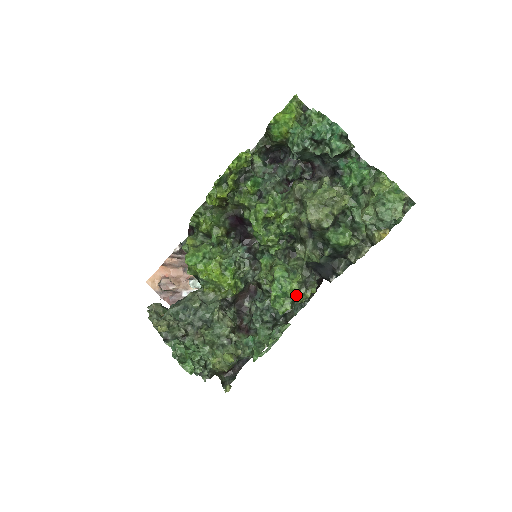
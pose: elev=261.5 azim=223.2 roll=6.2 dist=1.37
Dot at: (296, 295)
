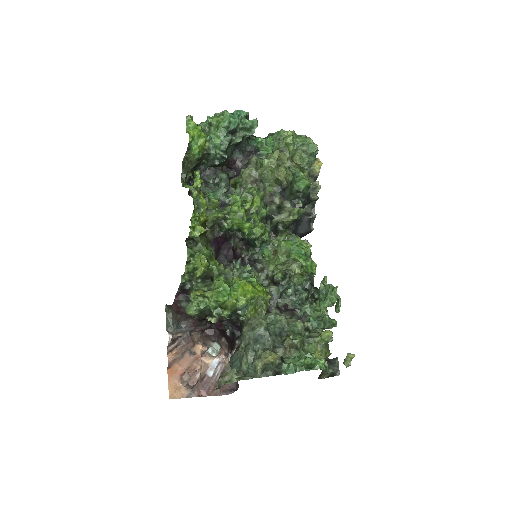
Dot at: (310, 251)
